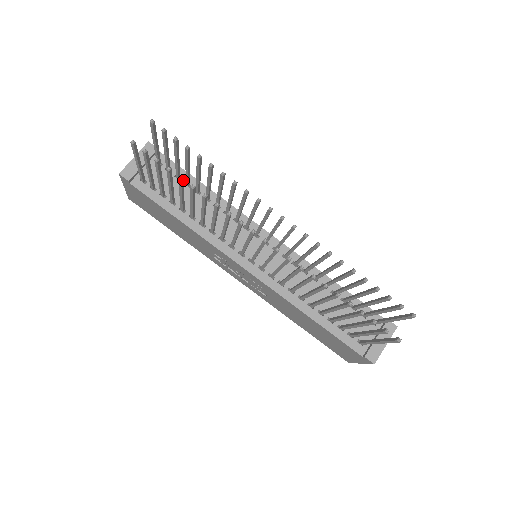
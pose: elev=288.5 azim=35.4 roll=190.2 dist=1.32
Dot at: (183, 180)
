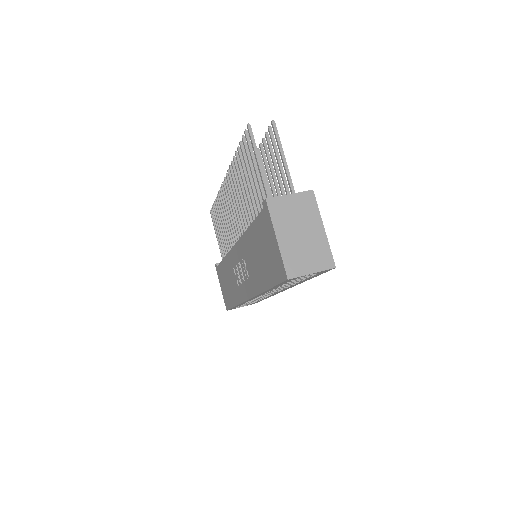
Dot at: occluded
